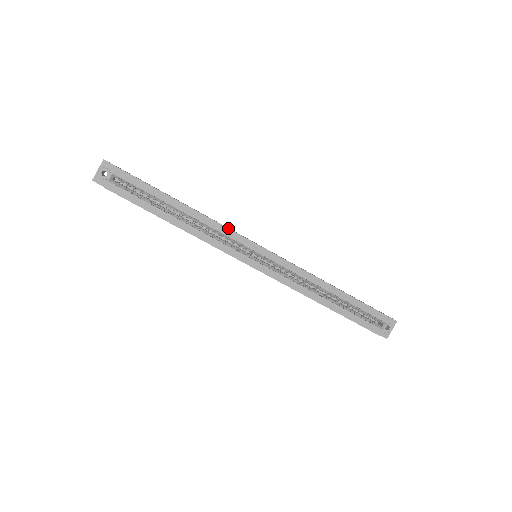
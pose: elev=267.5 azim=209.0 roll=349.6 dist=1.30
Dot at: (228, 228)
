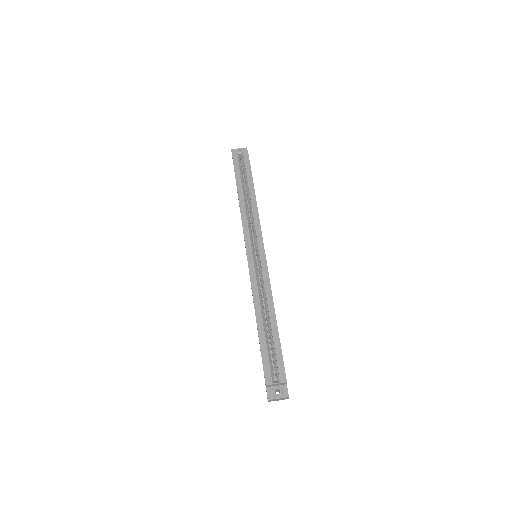
Dot at: occluded
